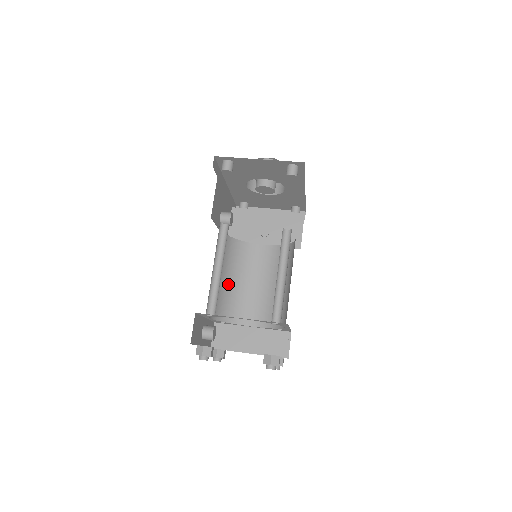
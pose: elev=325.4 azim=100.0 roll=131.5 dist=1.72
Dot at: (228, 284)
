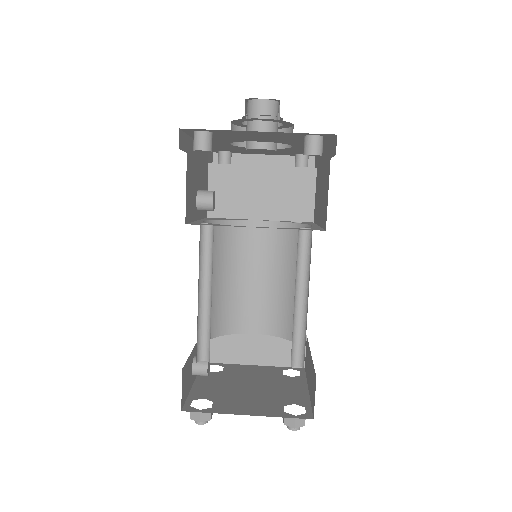
Dot at: (217, 286)
